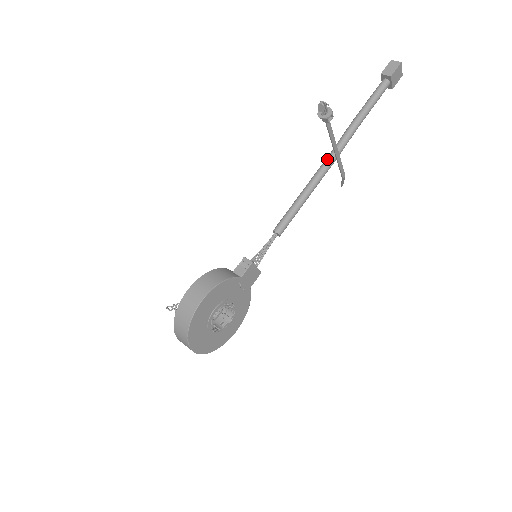
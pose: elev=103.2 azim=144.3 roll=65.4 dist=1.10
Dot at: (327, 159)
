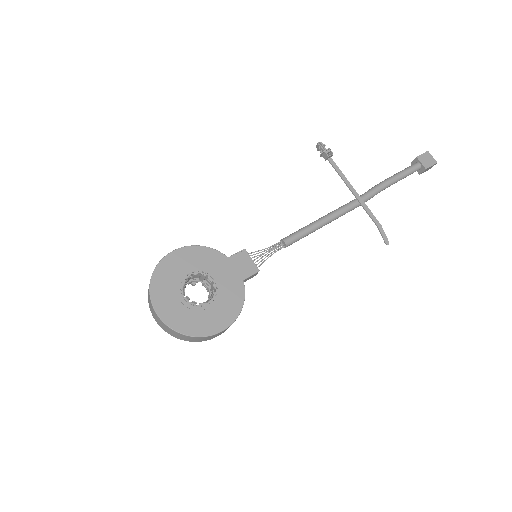
Dot at: (348, 203)
